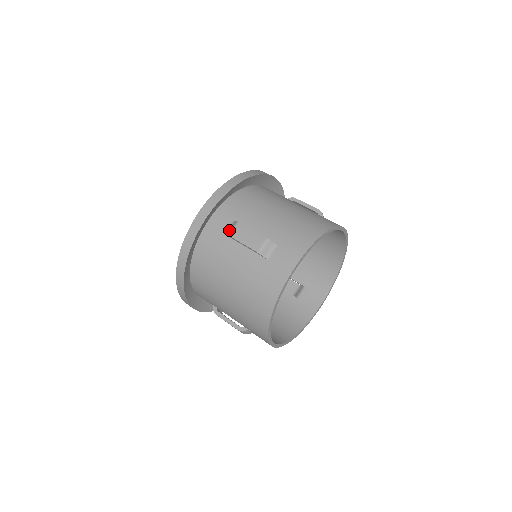
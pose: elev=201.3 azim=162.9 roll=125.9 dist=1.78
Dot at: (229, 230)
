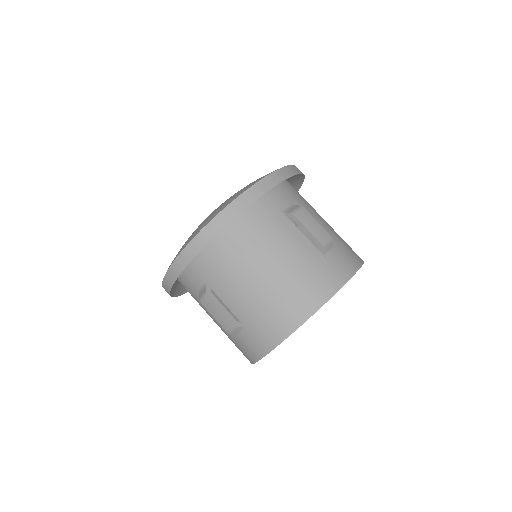
Dot at: (200, 294)
